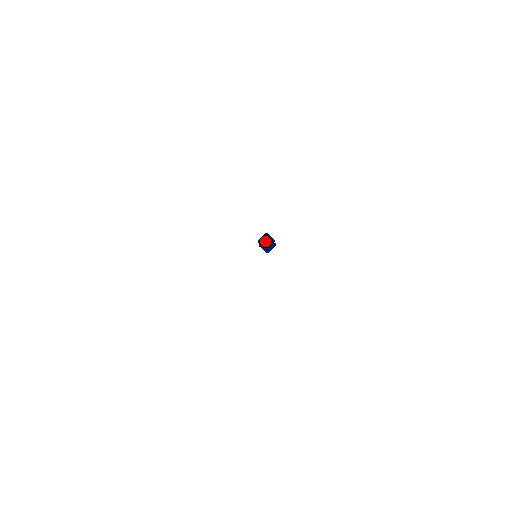
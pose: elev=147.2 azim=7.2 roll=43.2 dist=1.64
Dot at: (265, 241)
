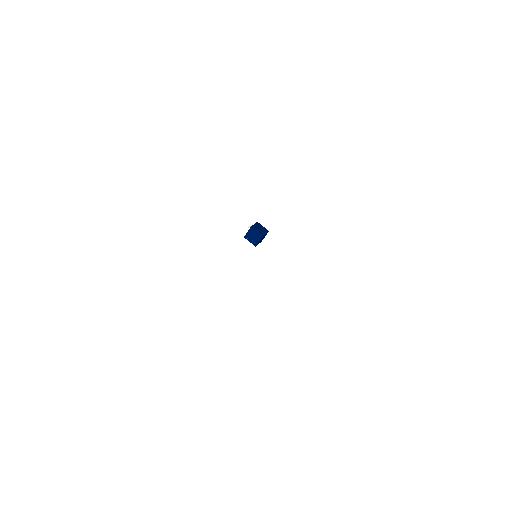
Dot at: (260, 239)
